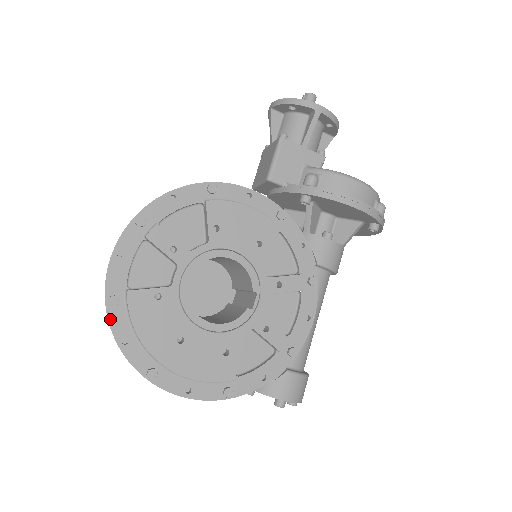
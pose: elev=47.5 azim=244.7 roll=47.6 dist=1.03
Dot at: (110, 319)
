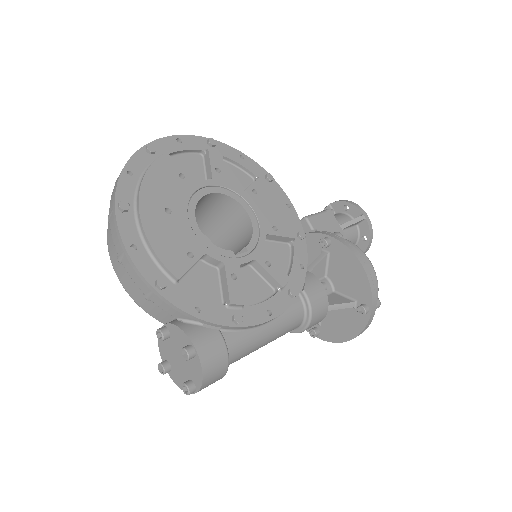
Dot at: (136, 154)
